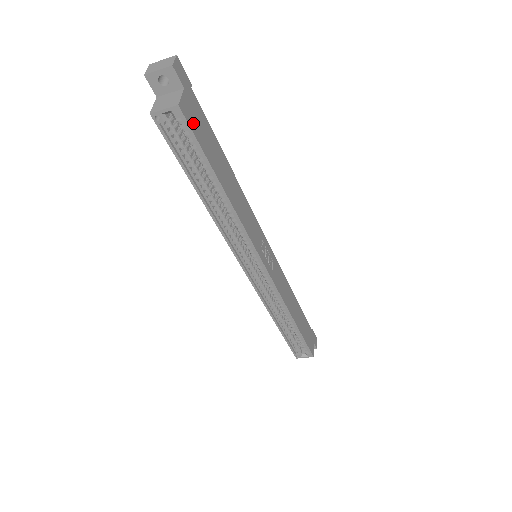
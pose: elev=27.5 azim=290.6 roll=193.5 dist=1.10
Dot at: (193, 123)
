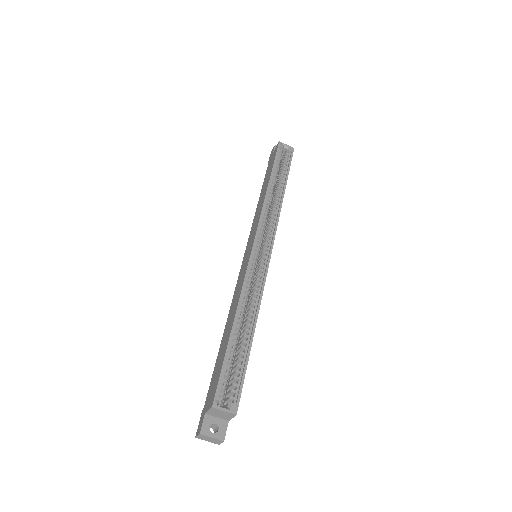
Dot at: occluded
